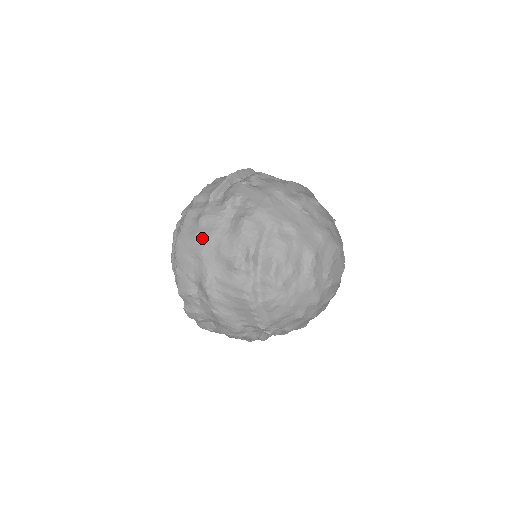
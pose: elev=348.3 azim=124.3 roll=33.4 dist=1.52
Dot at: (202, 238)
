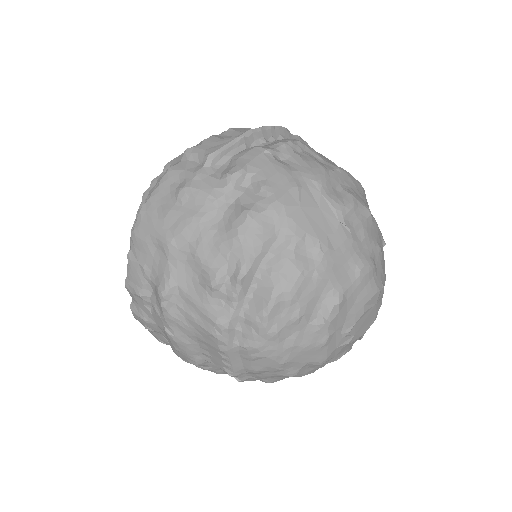
Dot at: (176, 221)
